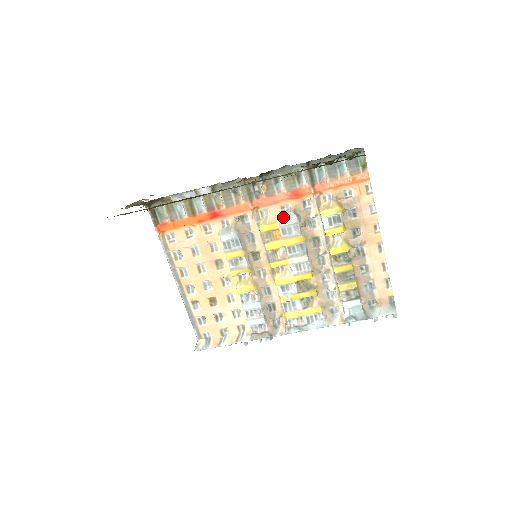
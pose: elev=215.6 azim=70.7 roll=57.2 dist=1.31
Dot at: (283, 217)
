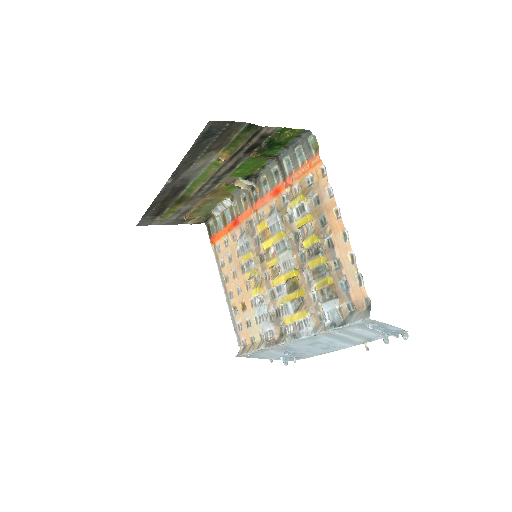
Dot at: (269, 215)
